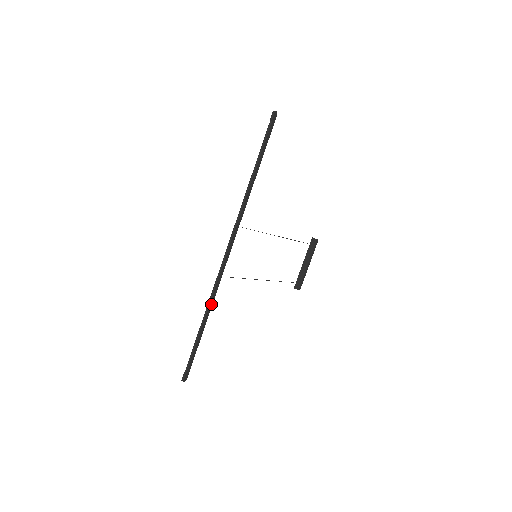
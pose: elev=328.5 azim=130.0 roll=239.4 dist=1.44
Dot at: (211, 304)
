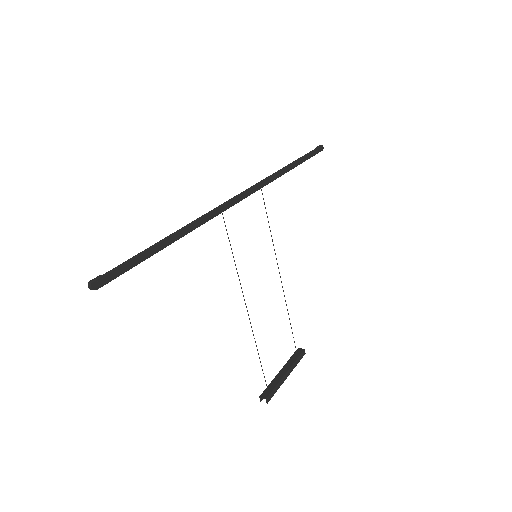
Dot at: (196, 225)
